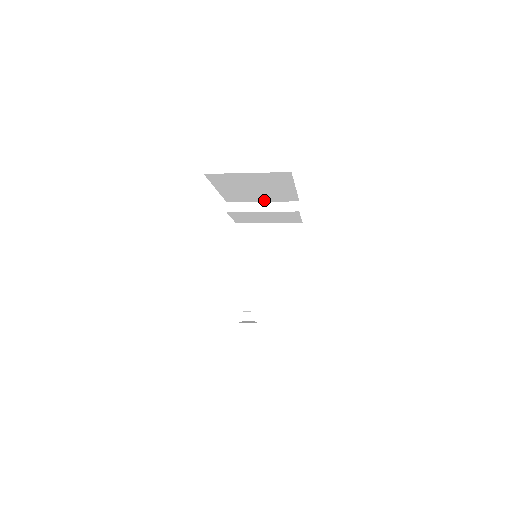
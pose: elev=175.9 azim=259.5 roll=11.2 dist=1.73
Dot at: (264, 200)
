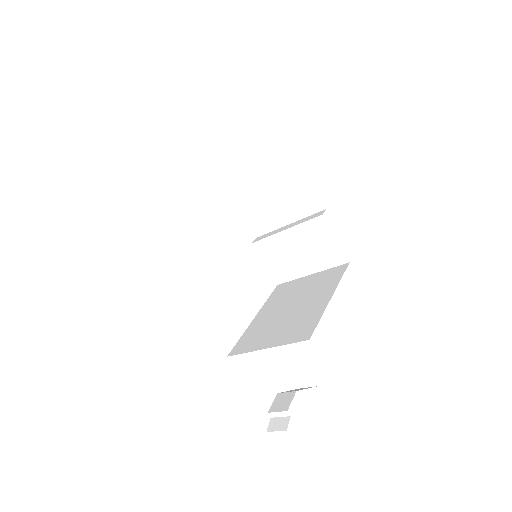
Dot at: (289, 219)
